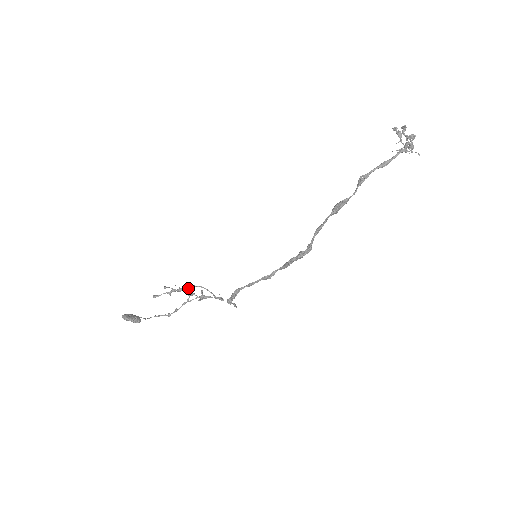
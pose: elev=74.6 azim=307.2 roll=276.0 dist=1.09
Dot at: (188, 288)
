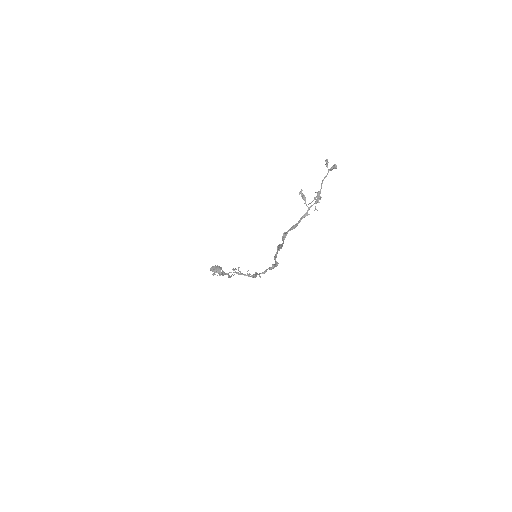
Dot at: (226, 274)
